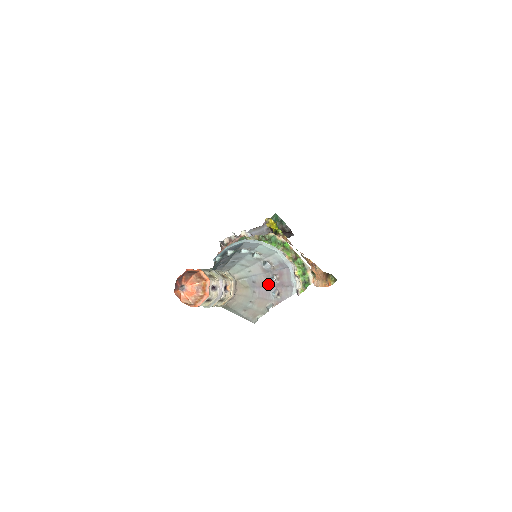
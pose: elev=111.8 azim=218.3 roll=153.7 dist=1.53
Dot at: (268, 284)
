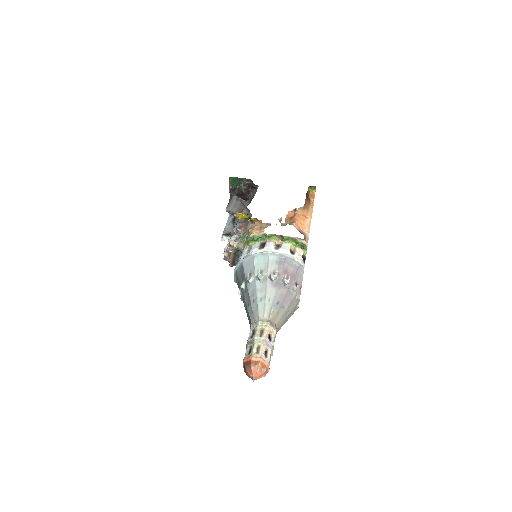
Dot at: (286, 290)
